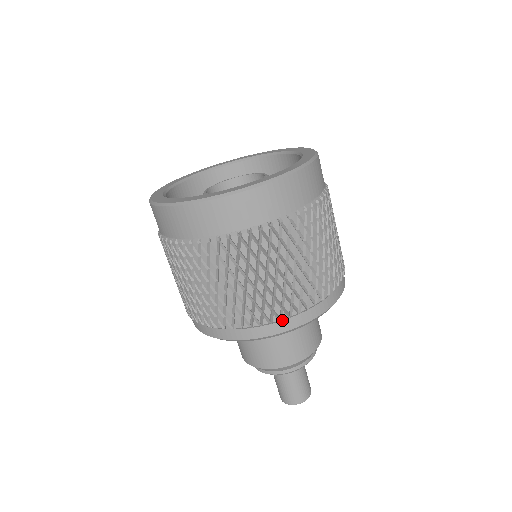
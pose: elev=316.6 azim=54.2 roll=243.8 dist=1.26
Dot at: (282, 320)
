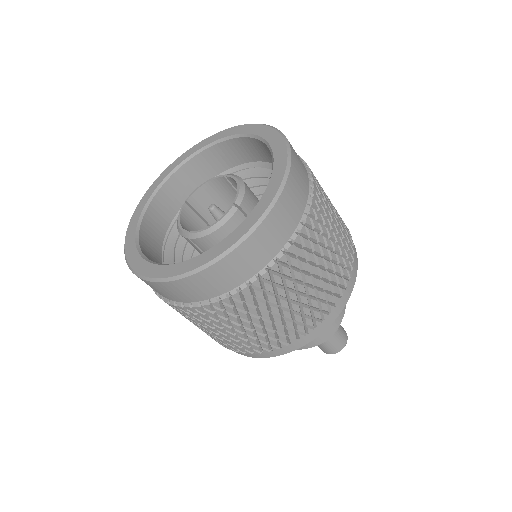
Dot at: (300, 338)
